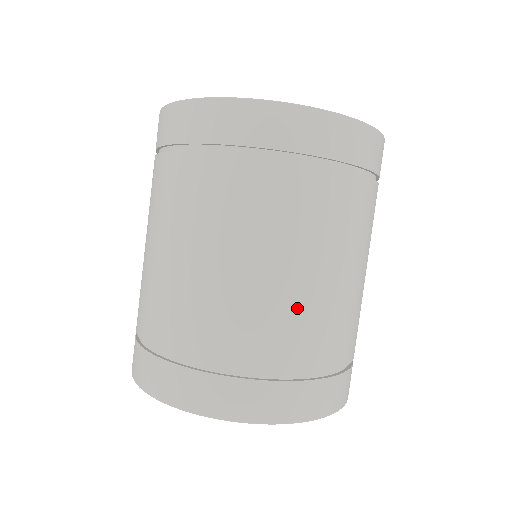
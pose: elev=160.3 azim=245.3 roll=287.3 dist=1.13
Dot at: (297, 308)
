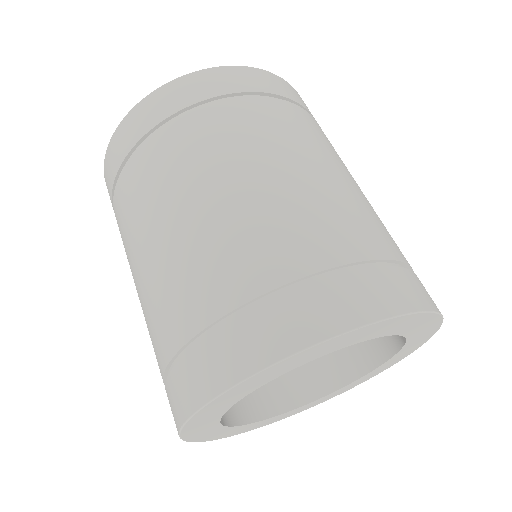
Dot at: (214, 237)
